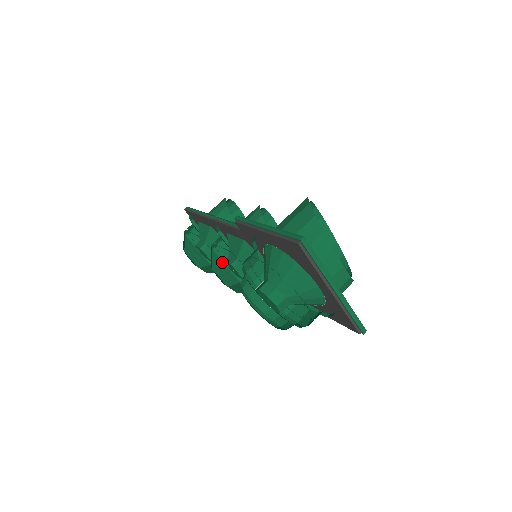
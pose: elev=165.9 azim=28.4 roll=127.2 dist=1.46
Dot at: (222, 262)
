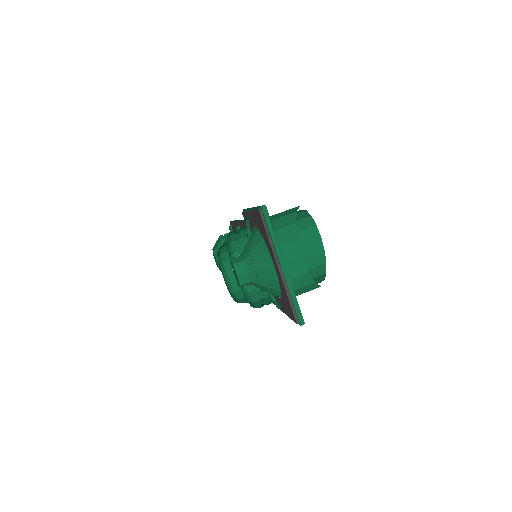
Dot at: occluded
